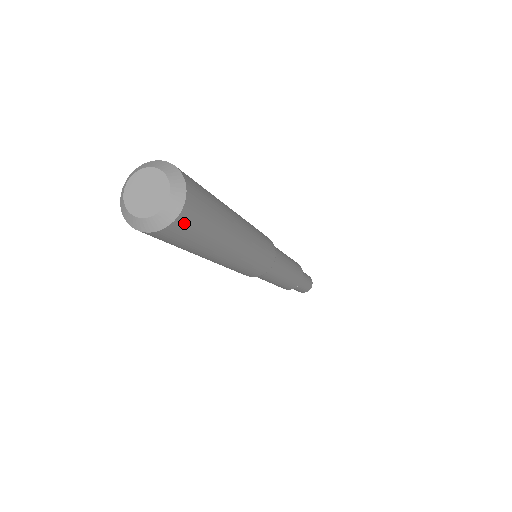
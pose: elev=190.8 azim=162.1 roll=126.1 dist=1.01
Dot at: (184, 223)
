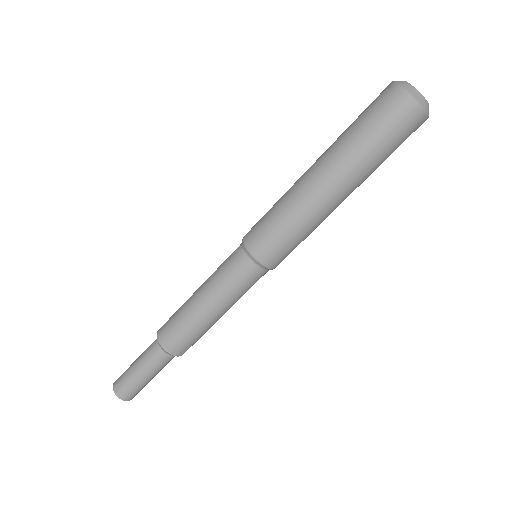
Dot at: (411, 115)
